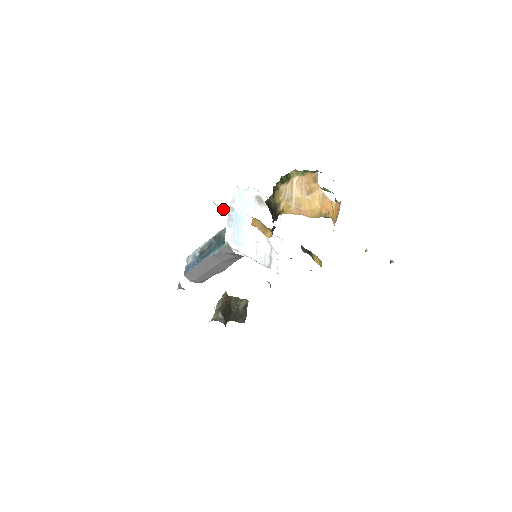
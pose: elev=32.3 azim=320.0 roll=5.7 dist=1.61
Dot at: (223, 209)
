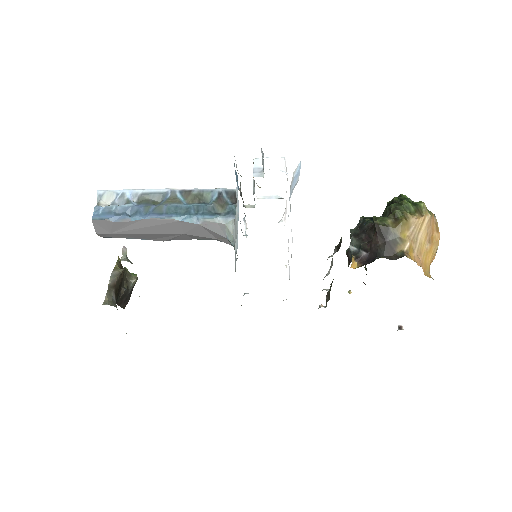
Dot at: occluded
